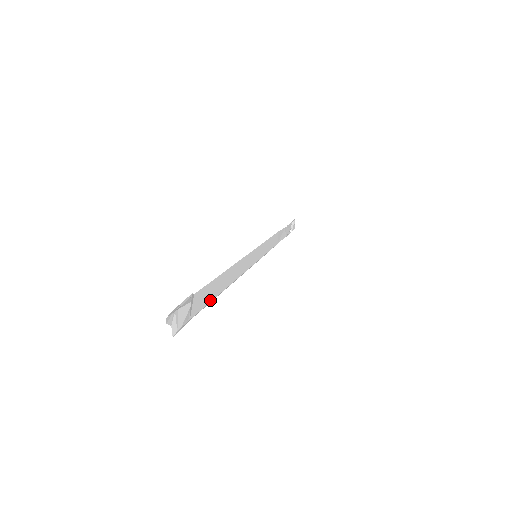
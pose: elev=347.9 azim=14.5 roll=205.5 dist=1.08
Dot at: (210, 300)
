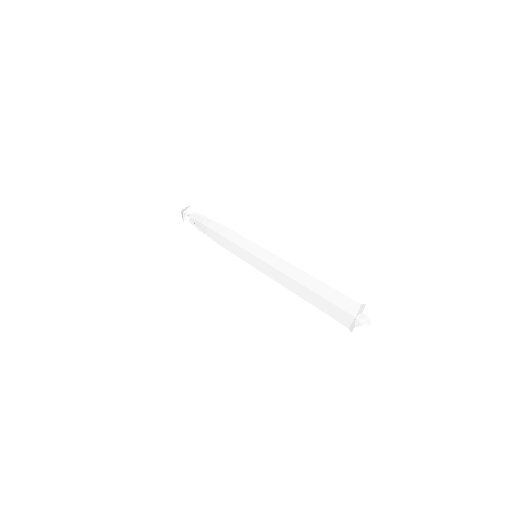
Dot at: occluded
